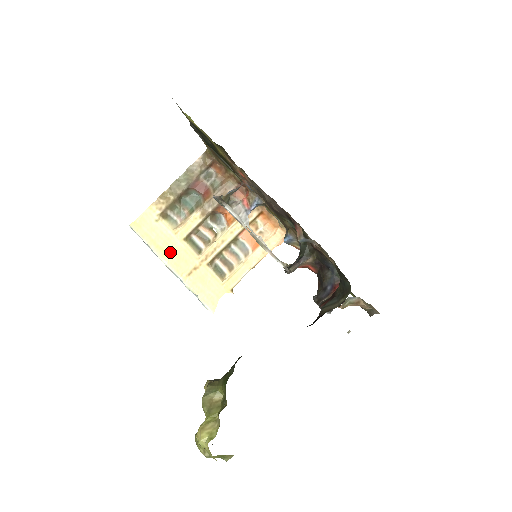
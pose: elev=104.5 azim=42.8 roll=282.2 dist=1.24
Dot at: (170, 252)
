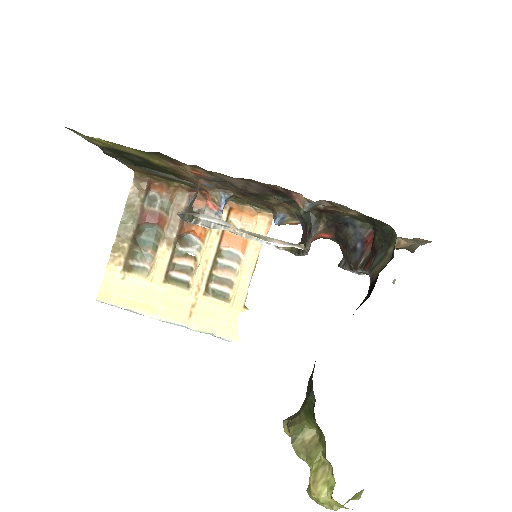
Dot at: (156, 304)
